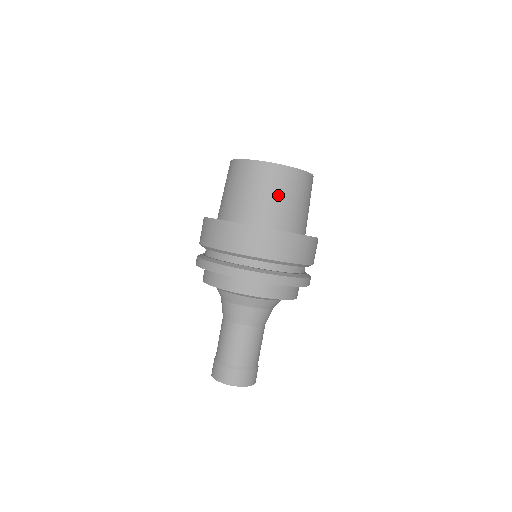
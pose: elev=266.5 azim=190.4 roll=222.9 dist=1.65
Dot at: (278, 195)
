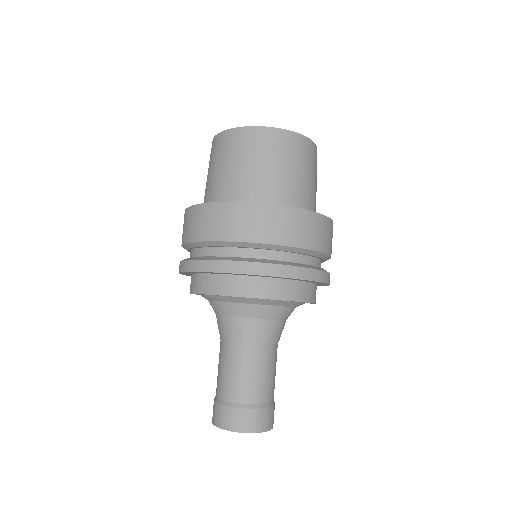
Dot at: (300, 171)
